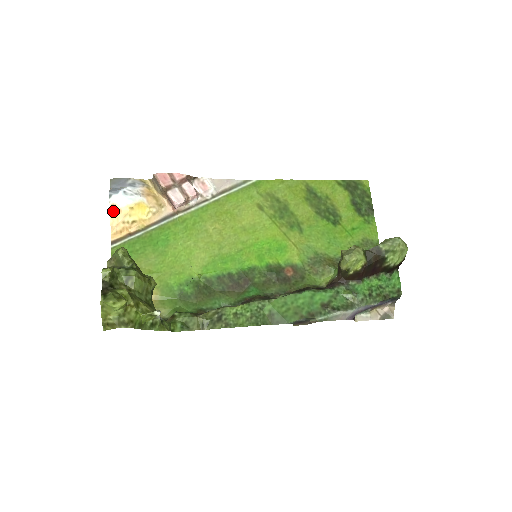
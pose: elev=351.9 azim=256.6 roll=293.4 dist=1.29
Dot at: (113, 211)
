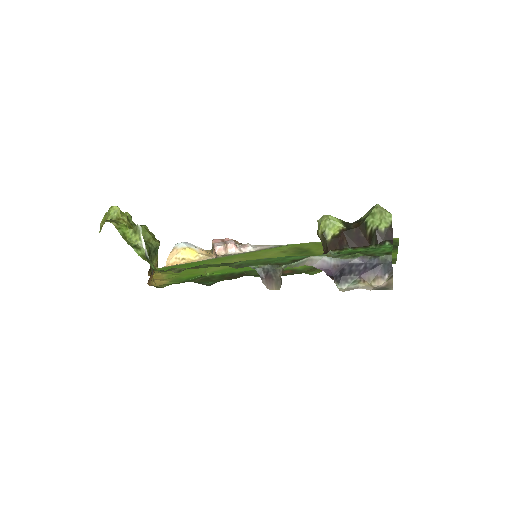
Dot at: (172, 251)
